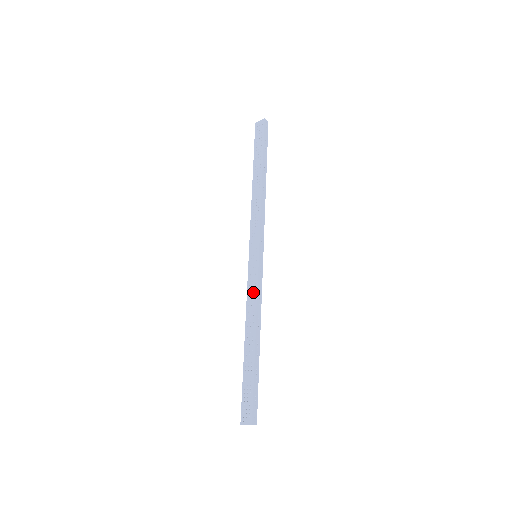
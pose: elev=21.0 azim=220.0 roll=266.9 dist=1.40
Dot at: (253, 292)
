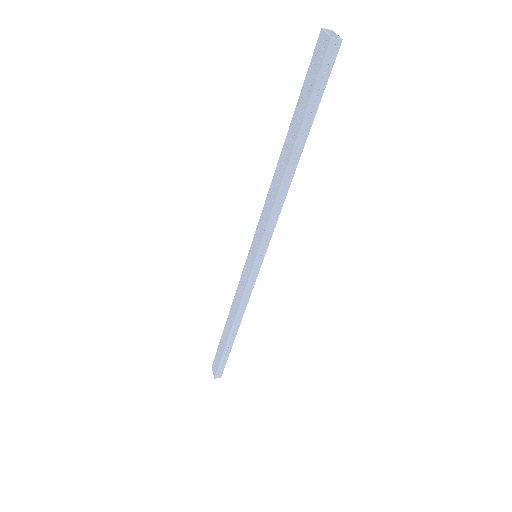
Dot at: (240, 292)
